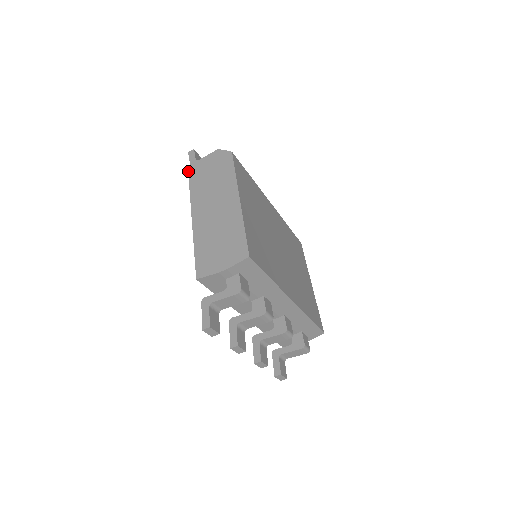
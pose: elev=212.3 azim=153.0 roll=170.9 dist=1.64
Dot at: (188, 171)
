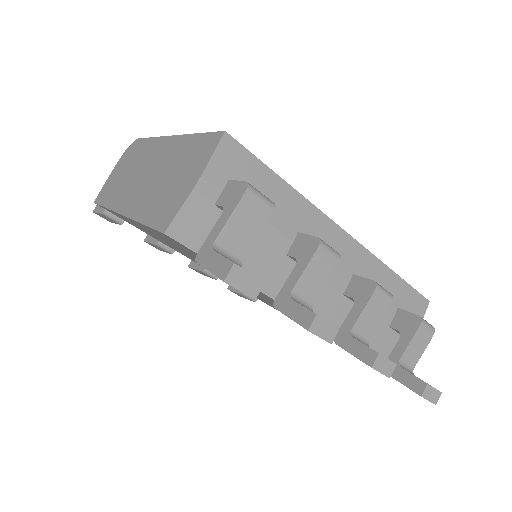
Dot at: (95, 203)
